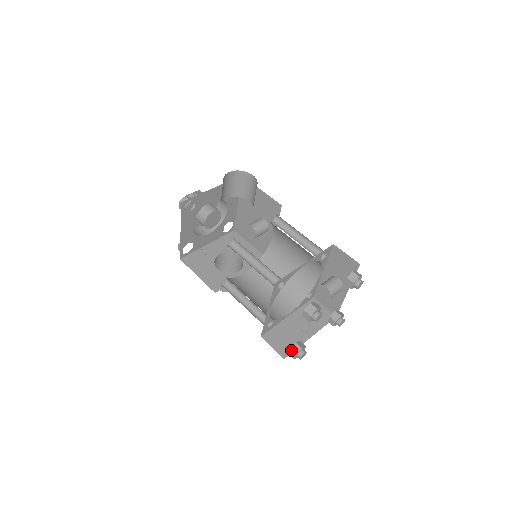
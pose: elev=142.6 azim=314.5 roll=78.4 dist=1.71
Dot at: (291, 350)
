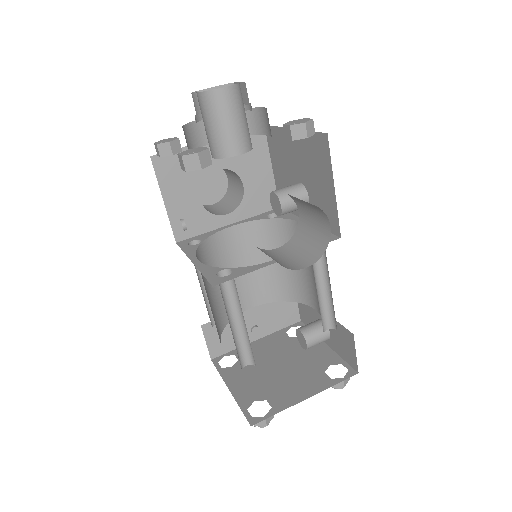
Dot at: (222, 370)
